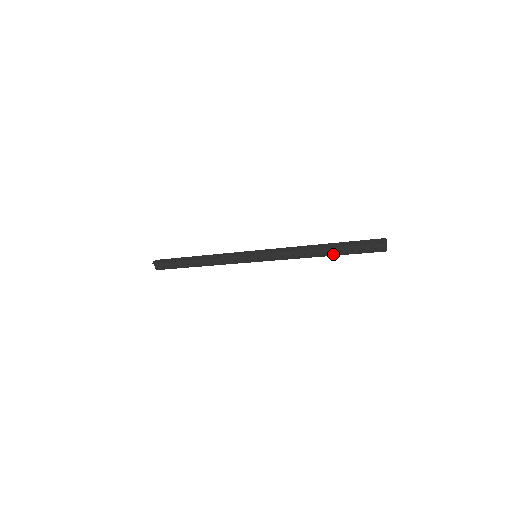
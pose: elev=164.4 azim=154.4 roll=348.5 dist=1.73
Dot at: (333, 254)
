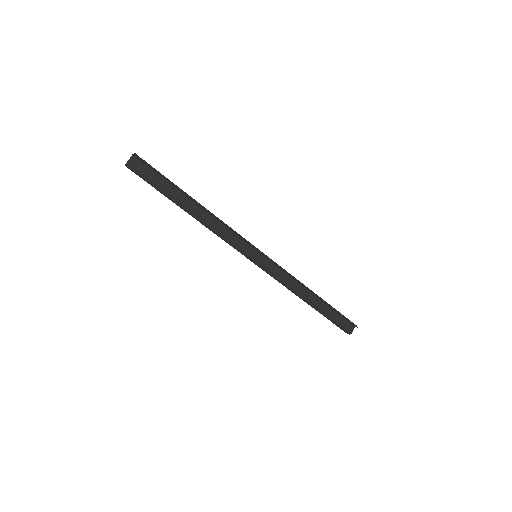
Dot at: (318, 308)
